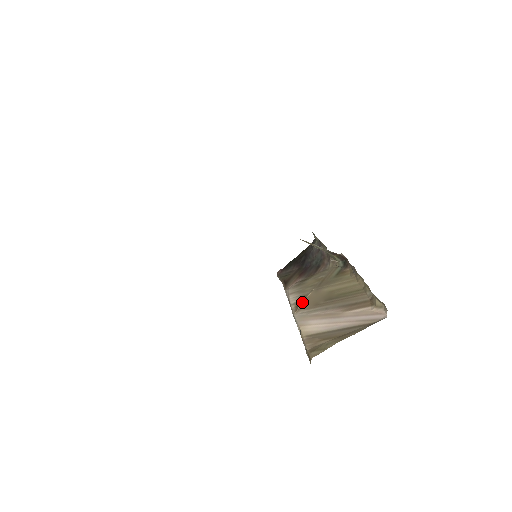
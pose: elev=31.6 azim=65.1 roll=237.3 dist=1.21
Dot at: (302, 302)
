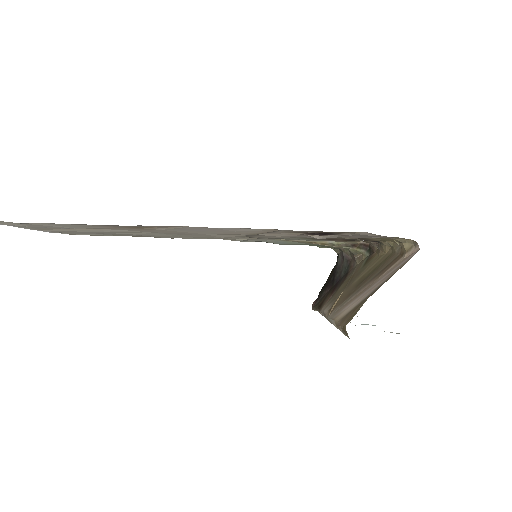
Dot at: (334, 303)
